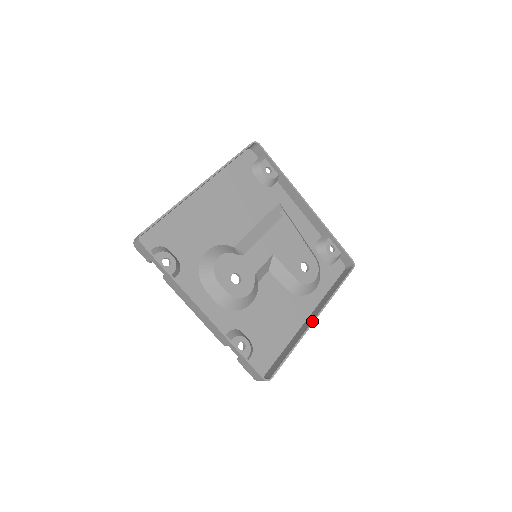
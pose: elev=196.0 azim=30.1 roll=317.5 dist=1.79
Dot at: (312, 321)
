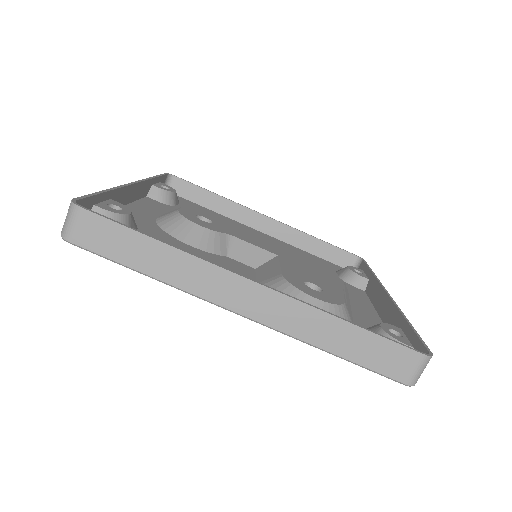
Dot at: occluded
